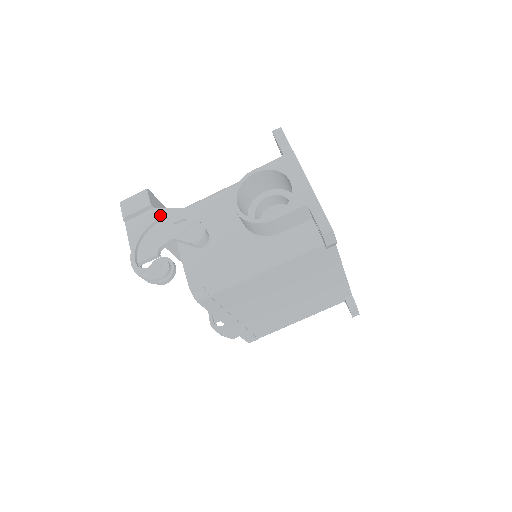
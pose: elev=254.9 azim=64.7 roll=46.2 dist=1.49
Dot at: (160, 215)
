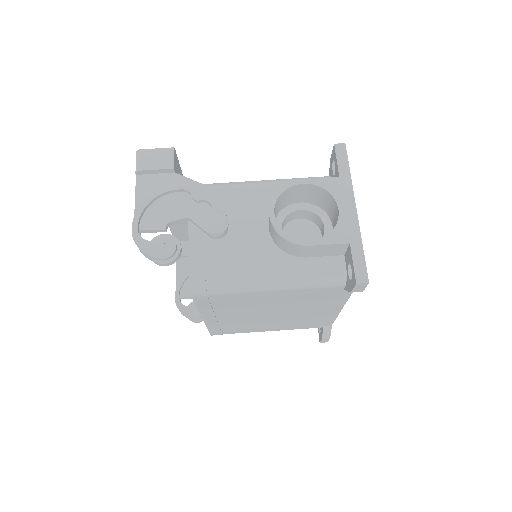
Dot at: (181, 185)
